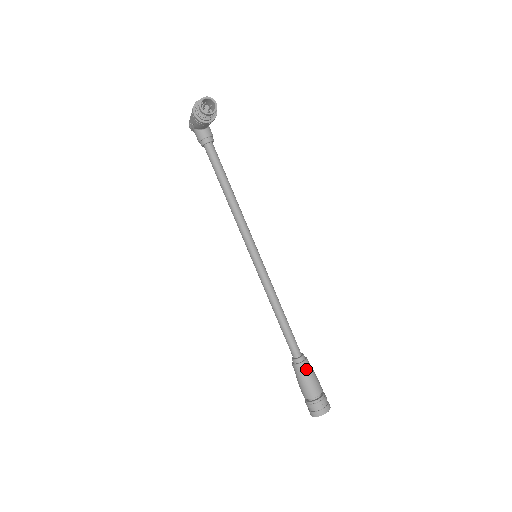
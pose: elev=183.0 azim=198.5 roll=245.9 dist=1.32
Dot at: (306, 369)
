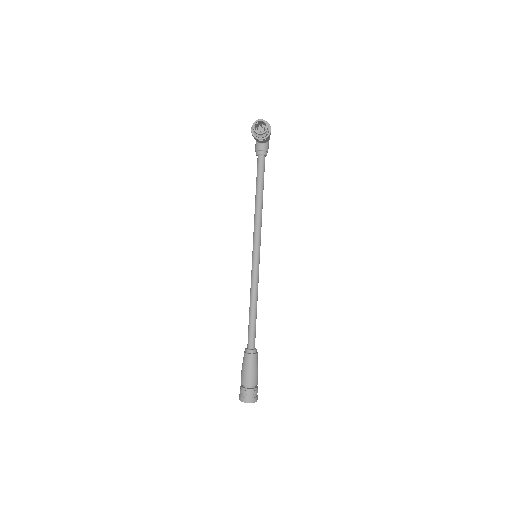
Dot at: (250, 361)
